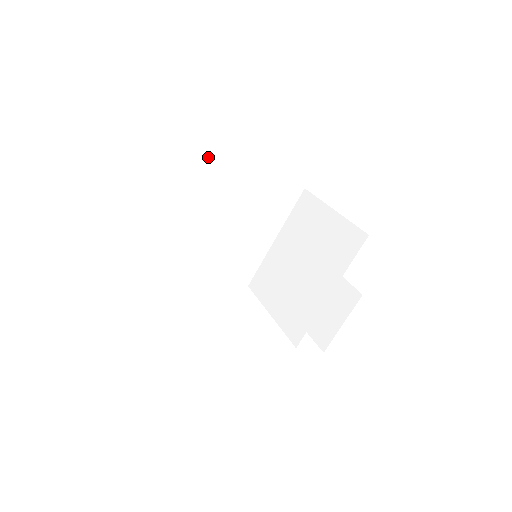
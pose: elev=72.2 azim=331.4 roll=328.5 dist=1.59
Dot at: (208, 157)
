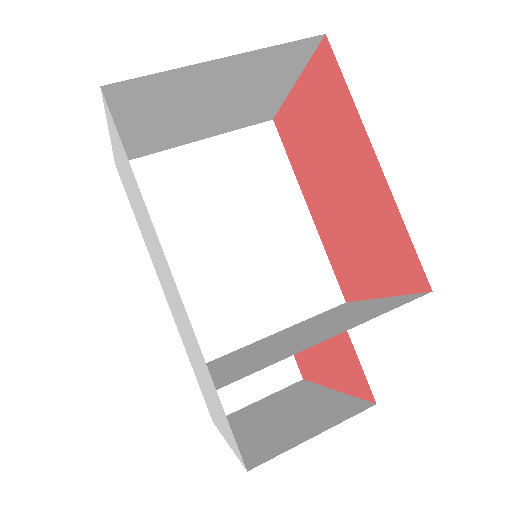
Dot at: (276, 168)
